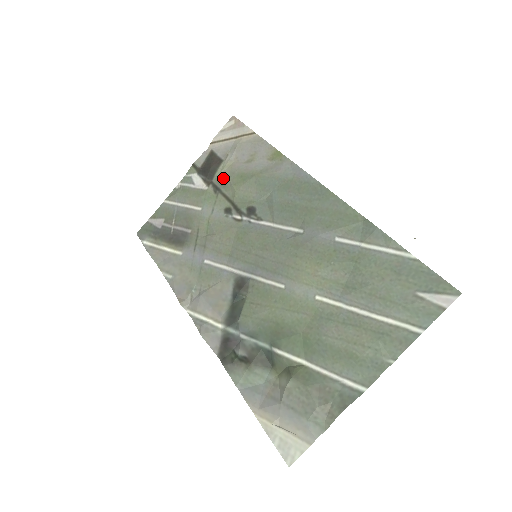
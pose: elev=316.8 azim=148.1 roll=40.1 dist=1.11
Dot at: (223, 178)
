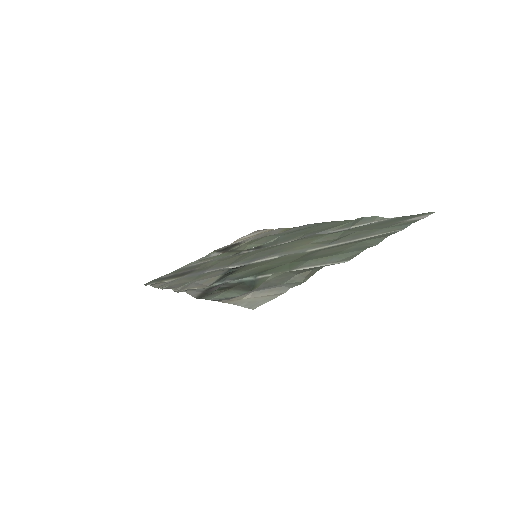
Dot at: (239, 246)
